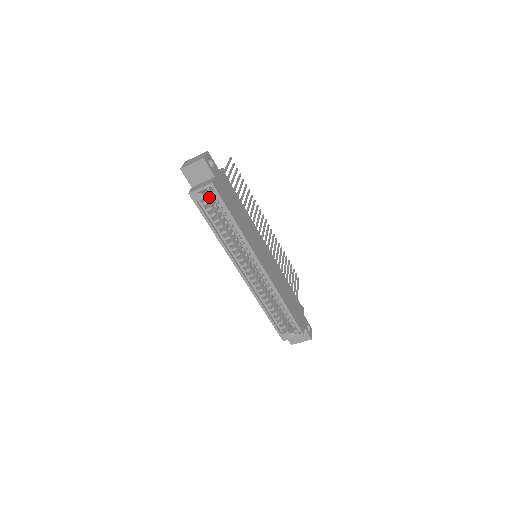
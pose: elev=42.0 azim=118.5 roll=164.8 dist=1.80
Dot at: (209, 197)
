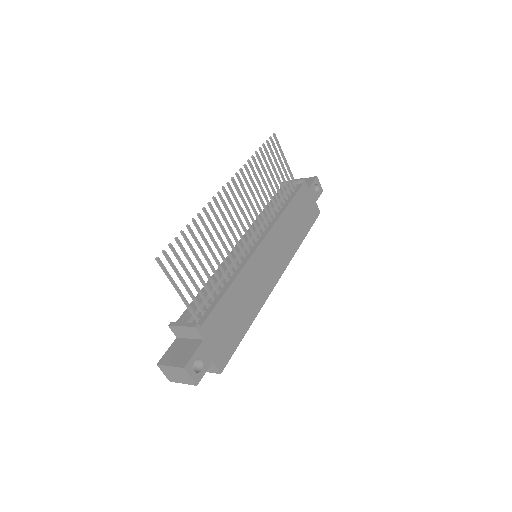
Dot at: occluded
